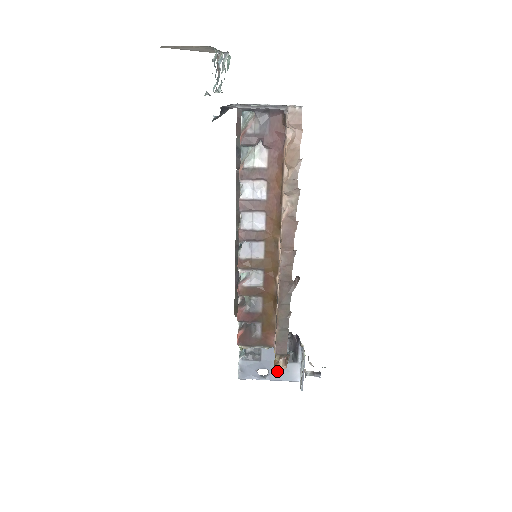
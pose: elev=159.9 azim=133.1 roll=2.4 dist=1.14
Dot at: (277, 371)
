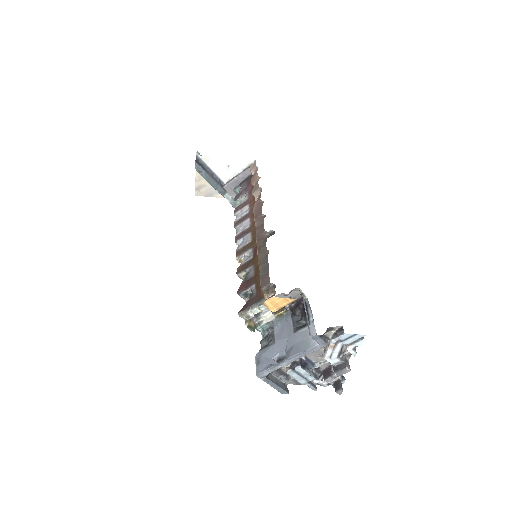
Dot at: (293, 346)
